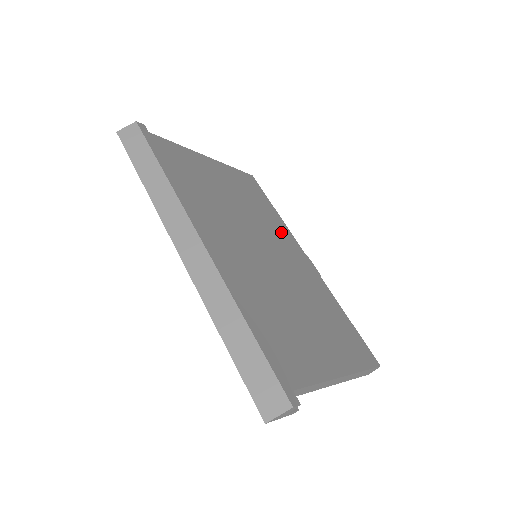
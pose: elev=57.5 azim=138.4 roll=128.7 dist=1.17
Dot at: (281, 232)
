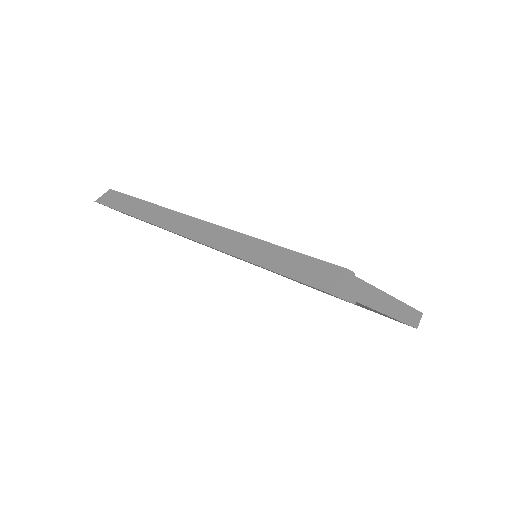
Dot at: occluded
